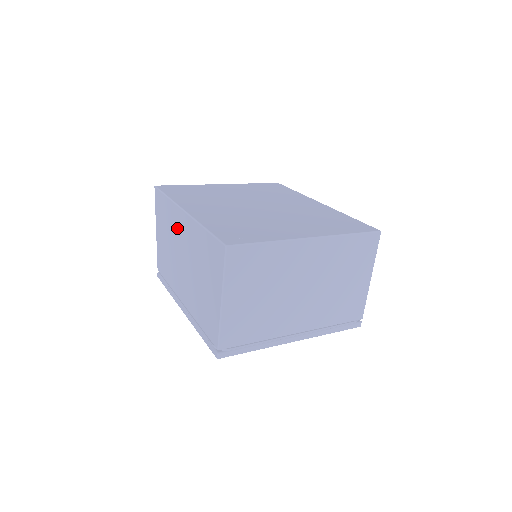
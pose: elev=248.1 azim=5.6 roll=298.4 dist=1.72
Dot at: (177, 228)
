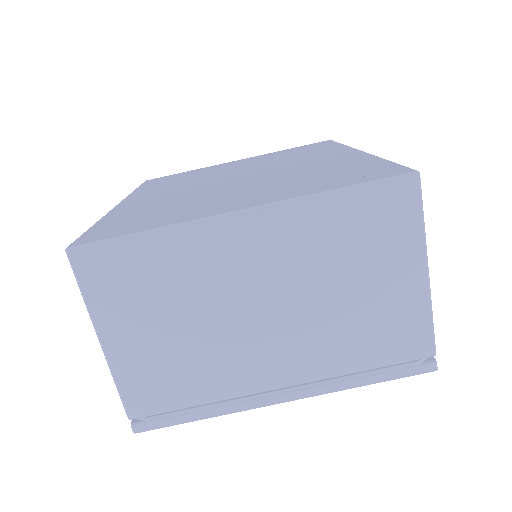
Dot at: occluded
